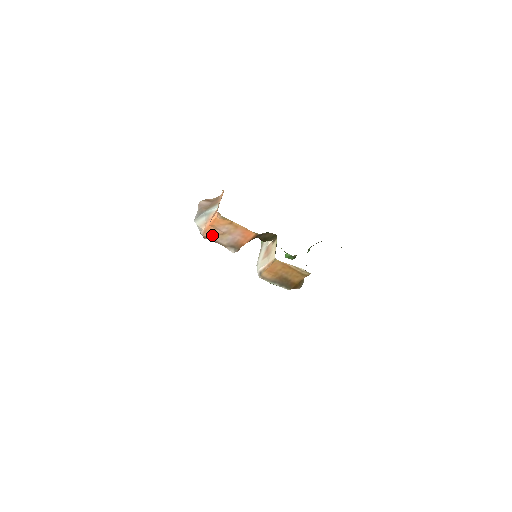
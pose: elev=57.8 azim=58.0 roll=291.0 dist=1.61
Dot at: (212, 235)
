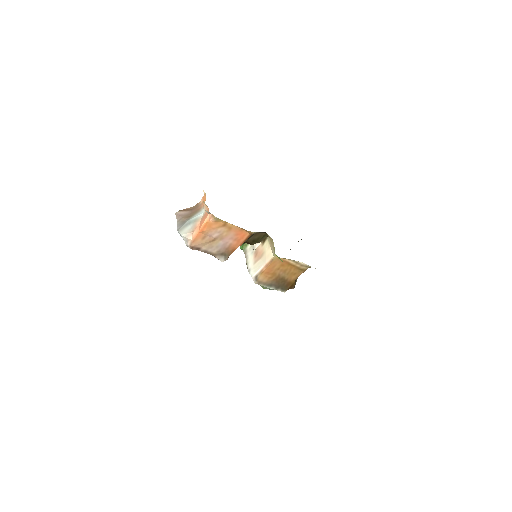
Dot at: (201, 244)
